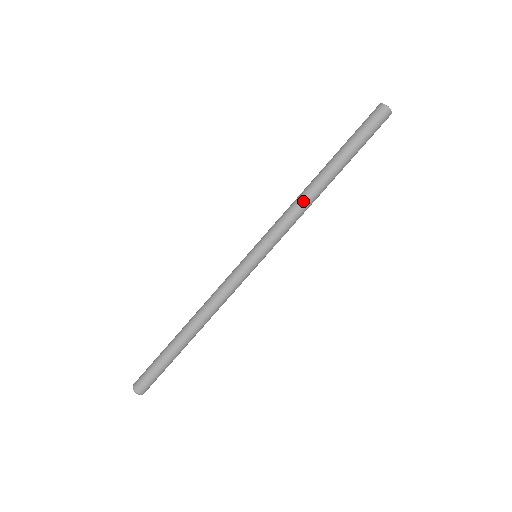
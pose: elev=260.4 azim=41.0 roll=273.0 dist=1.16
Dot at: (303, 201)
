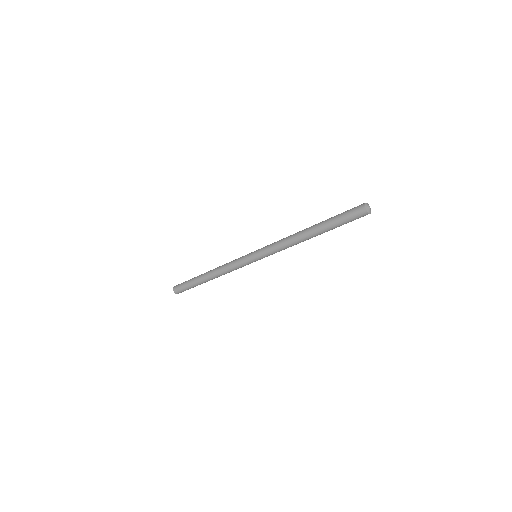
Dot at: (291, 242)
